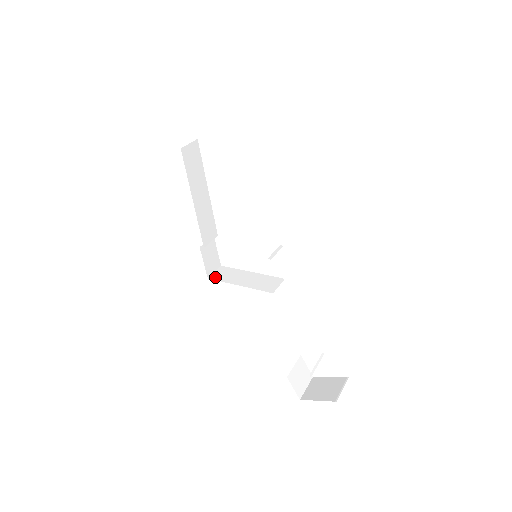
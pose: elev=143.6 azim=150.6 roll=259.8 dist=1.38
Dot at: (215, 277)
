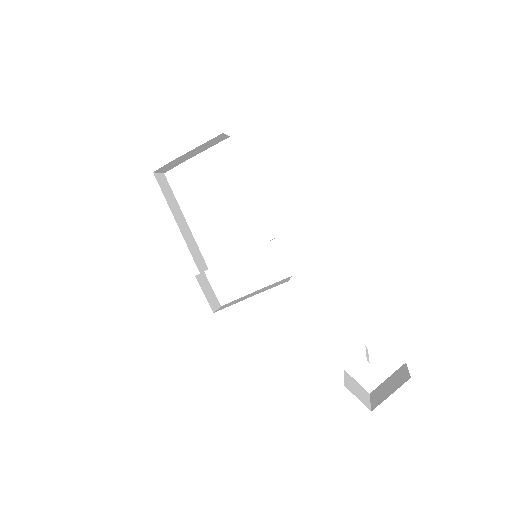
Dot at: (220, 309)
